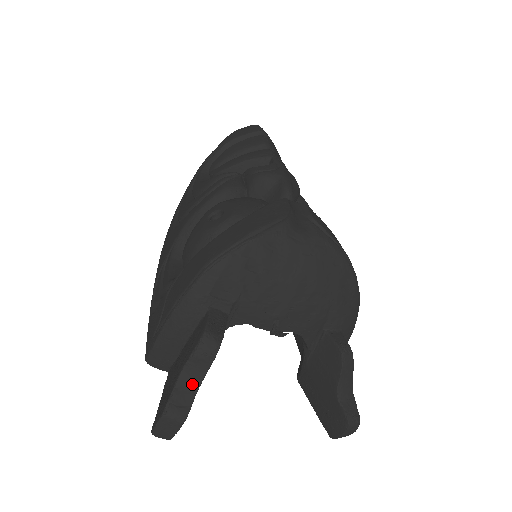
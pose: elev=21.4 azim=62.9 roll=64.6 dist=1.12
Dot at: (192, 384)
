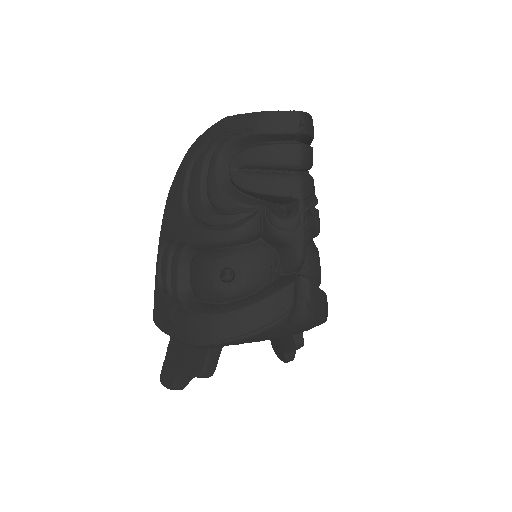
Dot at: (190, 377)
